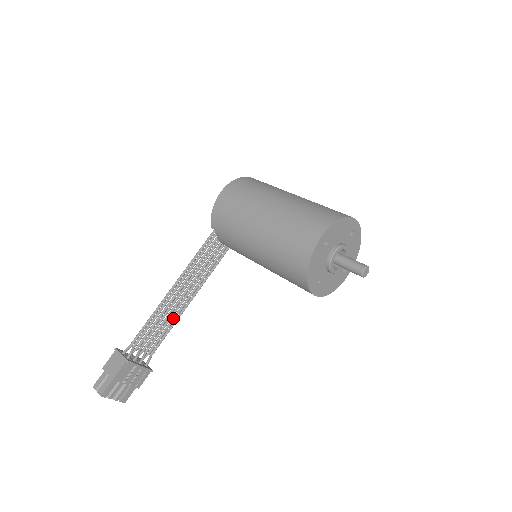
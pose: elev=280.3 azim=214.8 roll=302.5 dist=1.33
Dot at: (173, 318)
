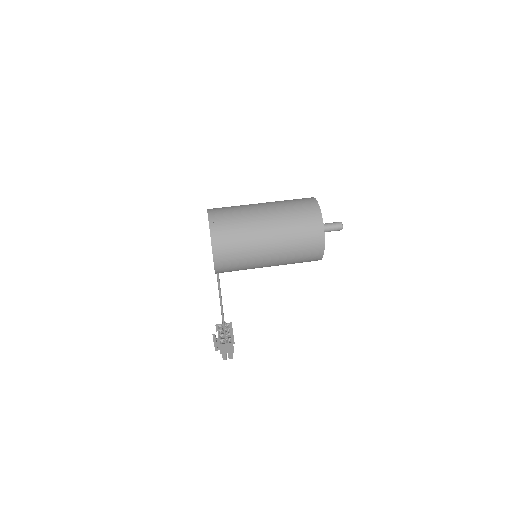
Dot at: occluded
